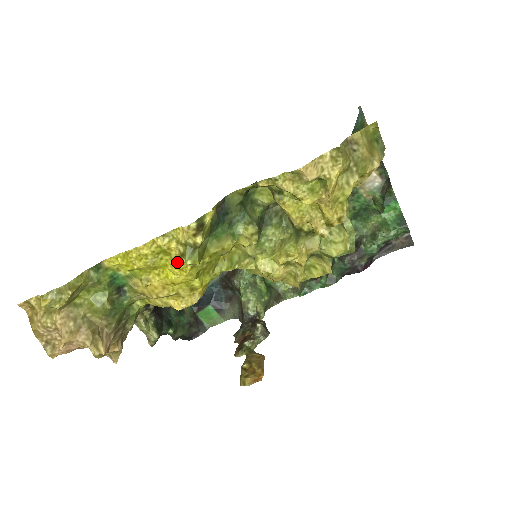
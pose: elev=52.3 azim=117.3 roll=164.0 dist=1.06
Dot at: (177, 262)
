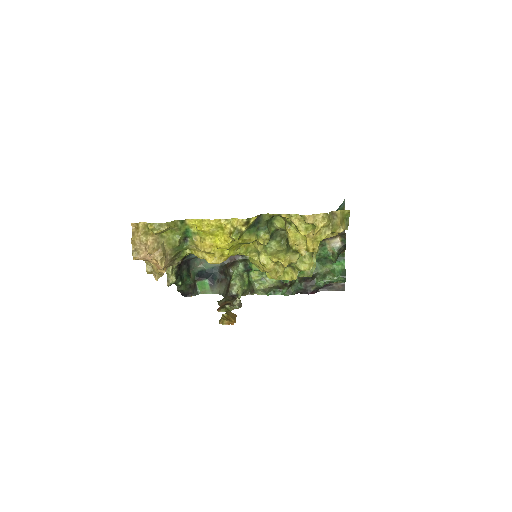
Dot at: (225, 236)
